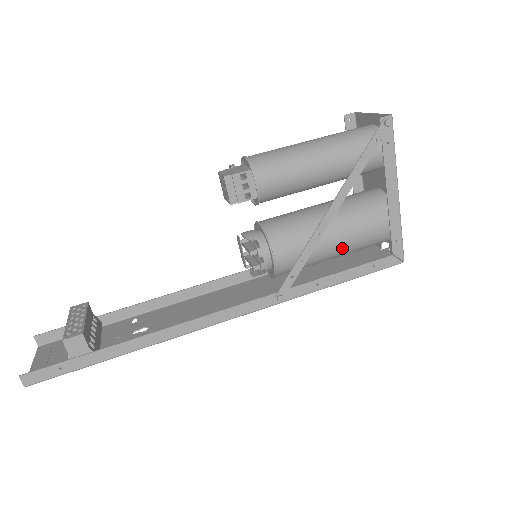
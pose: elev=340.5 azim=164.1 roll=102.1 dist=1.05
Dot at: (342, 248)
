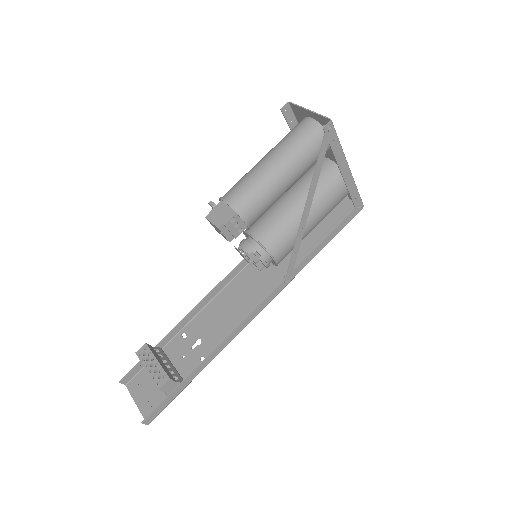
Dot at: (318, 223)
